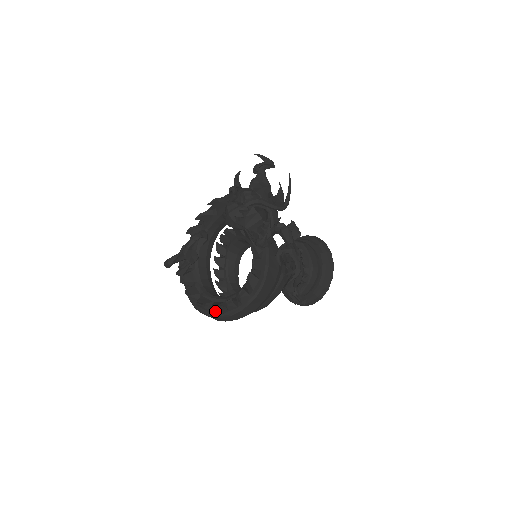
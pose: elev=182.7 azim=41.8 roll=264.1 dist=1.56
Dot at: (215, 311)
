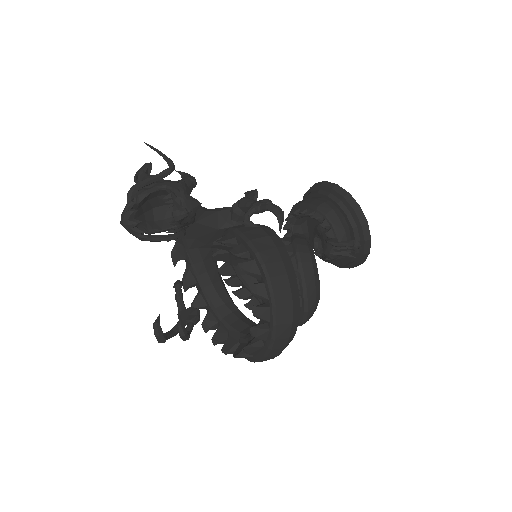
Dot at: (263, 338)
